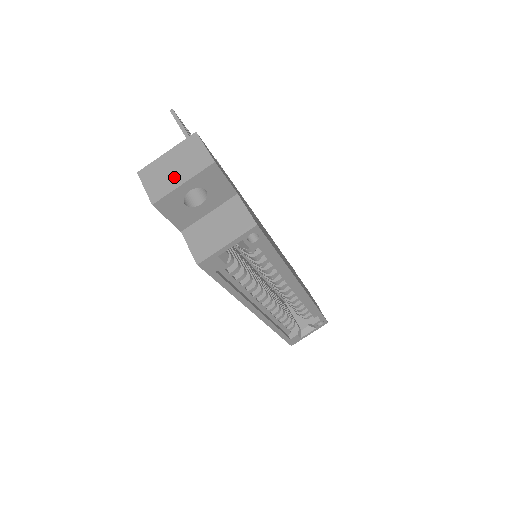
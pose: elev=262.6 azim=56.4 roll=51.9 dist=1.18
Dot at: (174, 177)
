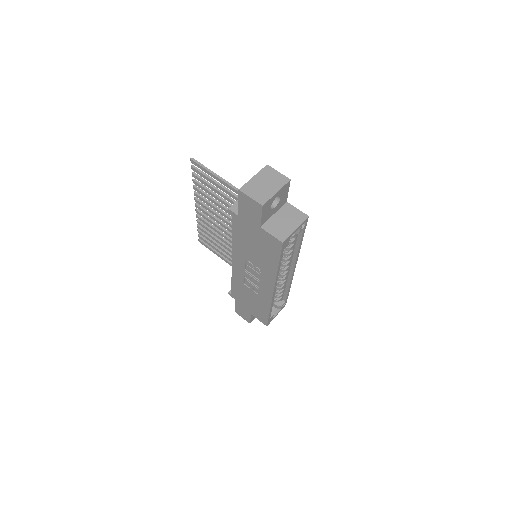
Dot at: (268, 190)
